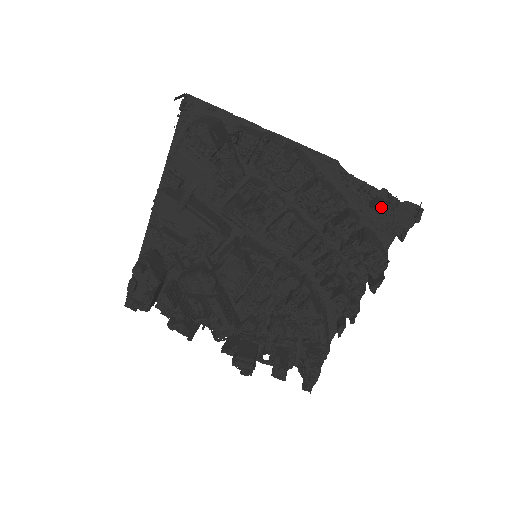
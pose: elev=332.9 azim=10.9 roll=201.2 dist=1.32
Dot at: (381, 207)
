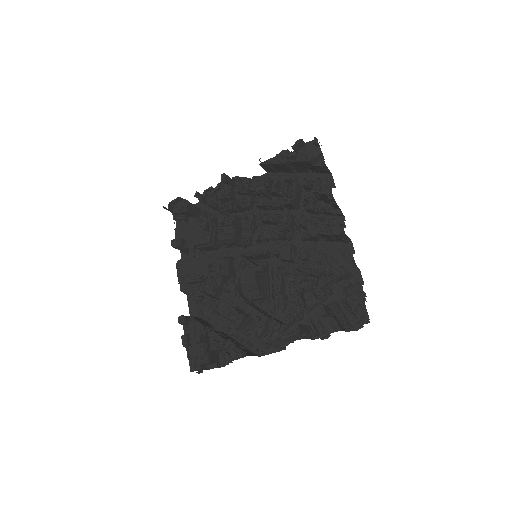
Dot at: (291, 154)
